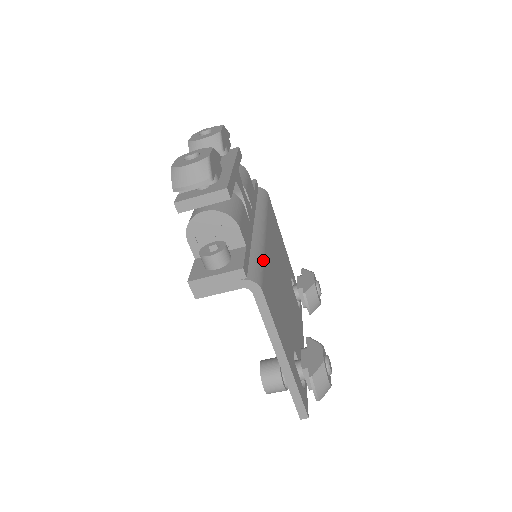
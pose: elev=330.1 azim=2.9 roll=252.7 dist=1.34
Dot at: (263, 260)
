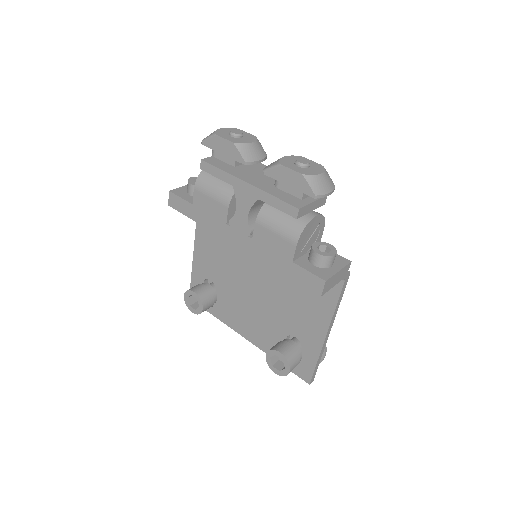
Dot at: occluded
